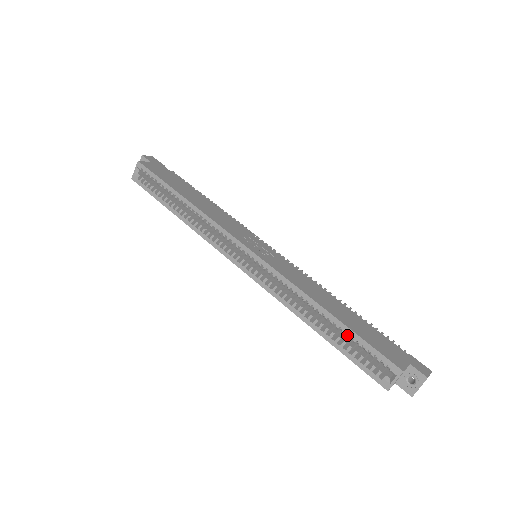
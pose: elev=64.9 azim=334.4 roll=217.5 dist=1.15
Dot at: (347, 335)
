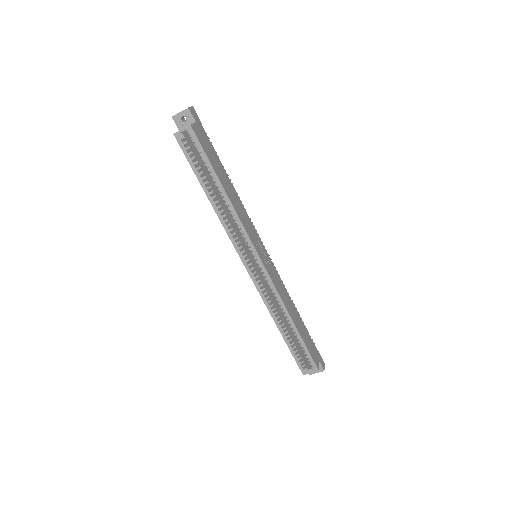
Dot at: (298, 341)
